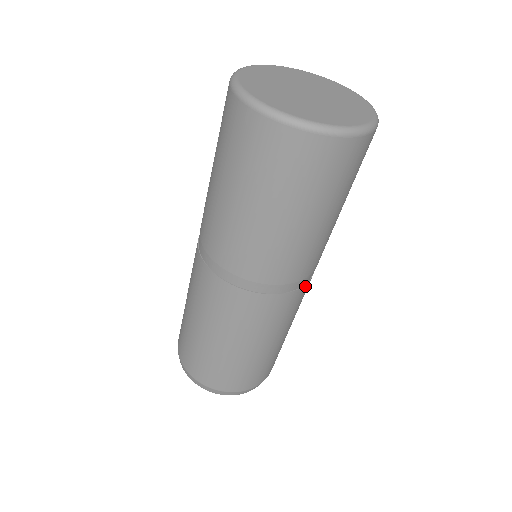
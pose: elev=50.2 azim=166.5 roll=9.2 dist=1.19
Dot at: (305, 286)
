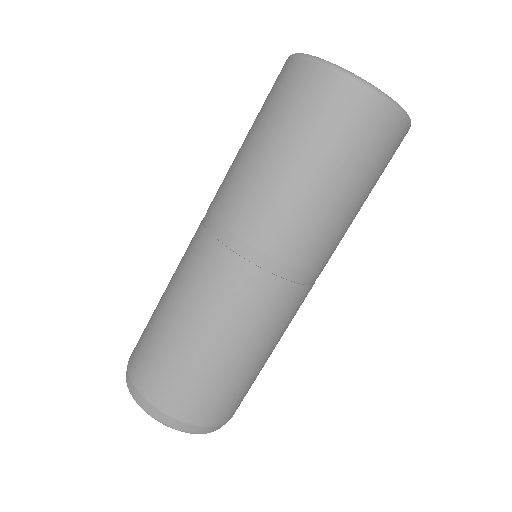
Dot at: (311, 287)
